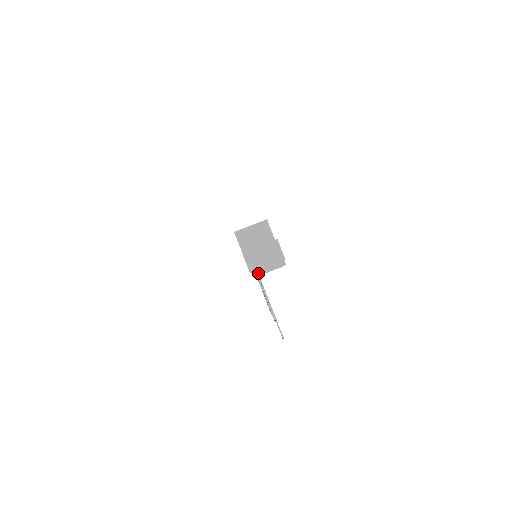
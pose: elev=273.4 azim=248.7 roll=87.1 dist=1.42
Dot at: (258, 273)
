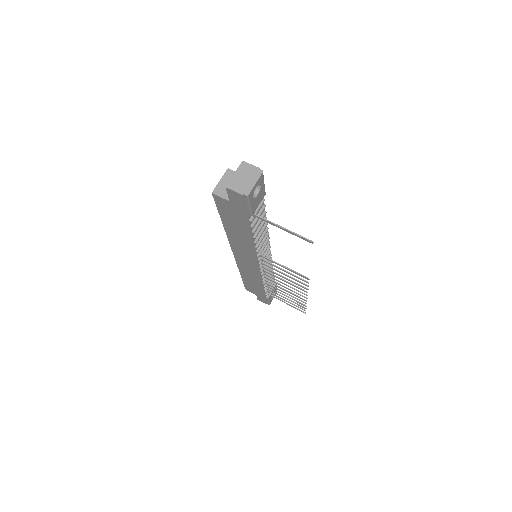
Dot at: (248, 191)
